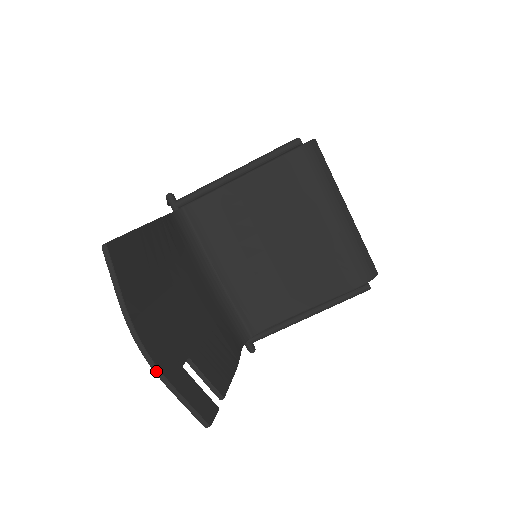
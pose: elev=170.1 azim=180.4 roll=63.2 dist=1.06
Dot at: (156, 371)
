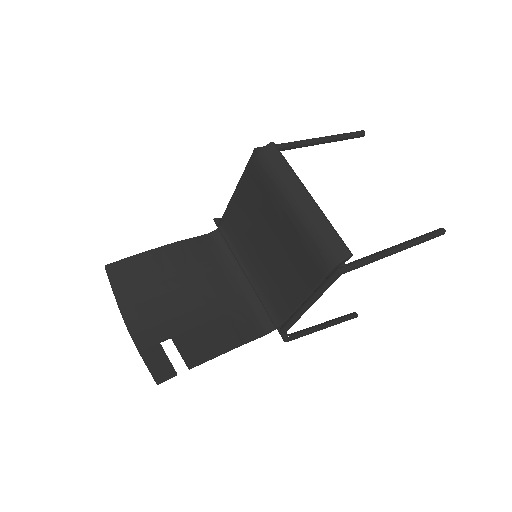
Dot at: (134, 343)
